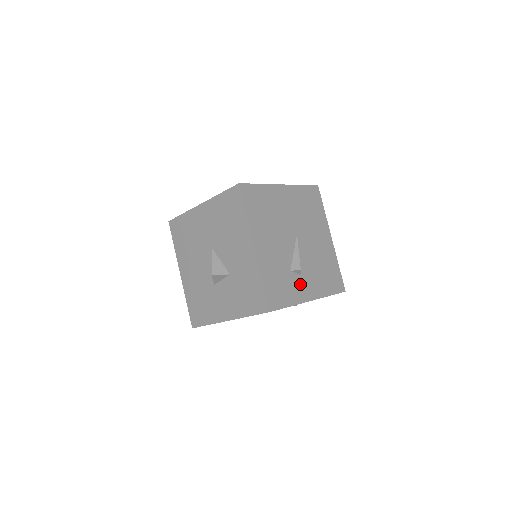
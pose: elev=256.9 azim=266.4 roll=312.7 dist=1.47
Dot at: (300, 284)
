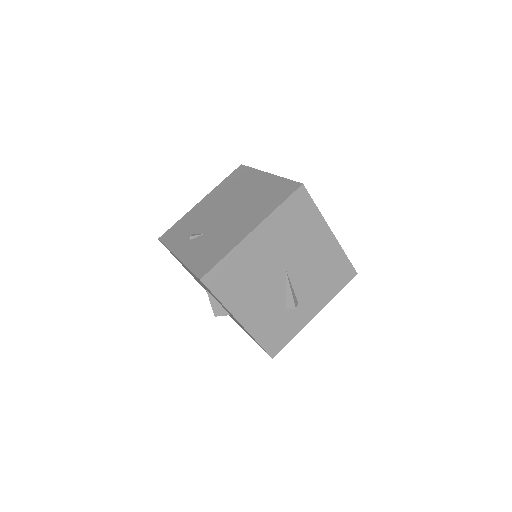
Dot at: (300, 312)
